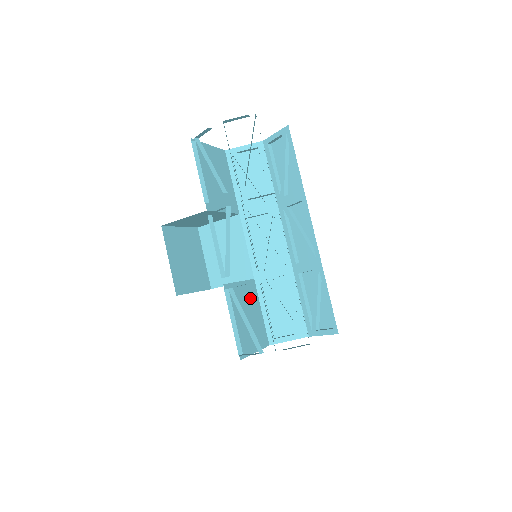
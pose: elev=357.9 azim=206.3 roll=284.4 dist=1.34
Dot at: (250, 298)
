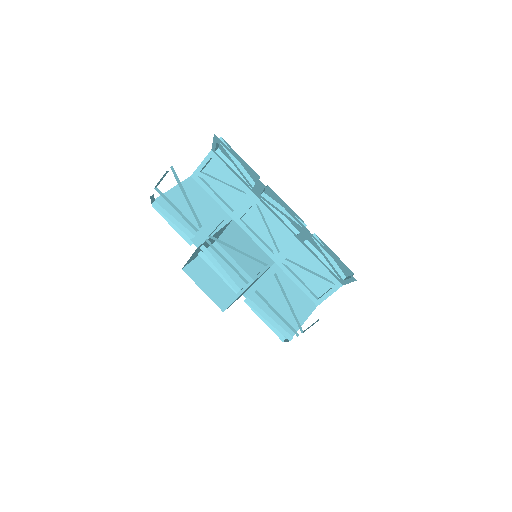
Dot at: (277, 283)
